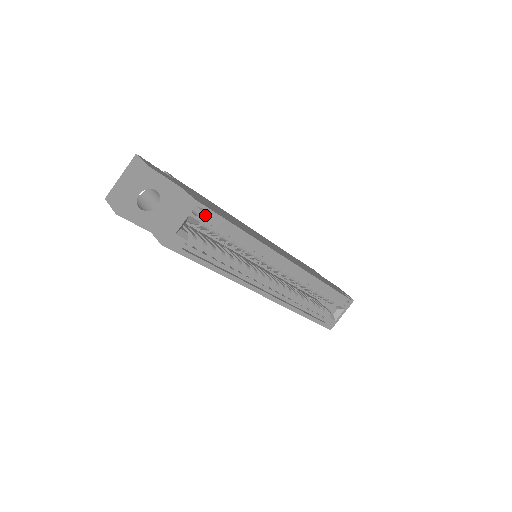
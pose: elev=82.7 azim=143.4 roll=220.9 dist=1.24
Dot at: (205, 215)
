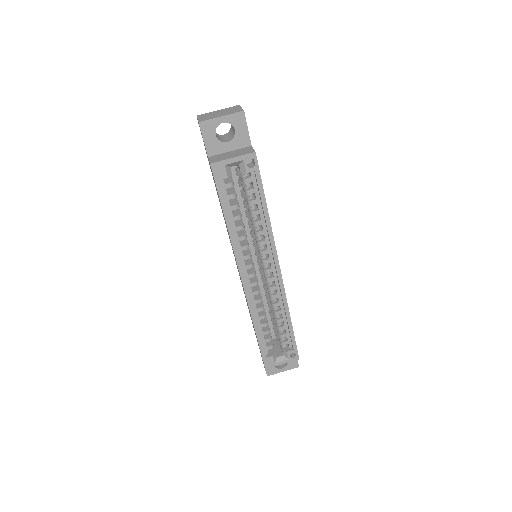
Dot at: (253, 171)
